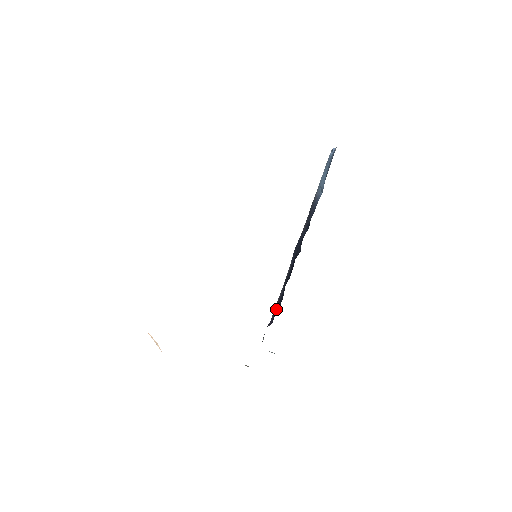
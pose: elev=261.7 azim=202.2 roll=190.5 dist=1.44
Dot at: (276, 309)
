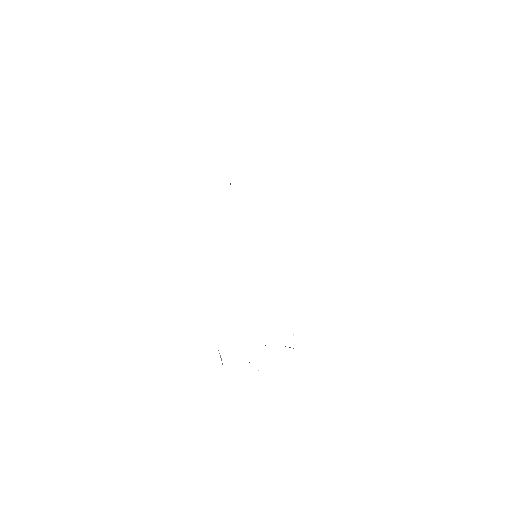
Dot at: occluded
